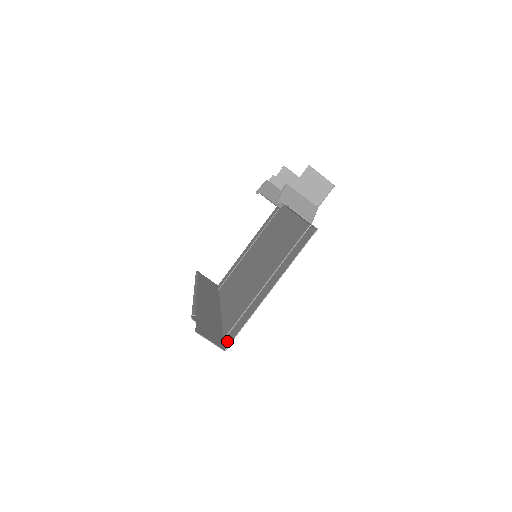
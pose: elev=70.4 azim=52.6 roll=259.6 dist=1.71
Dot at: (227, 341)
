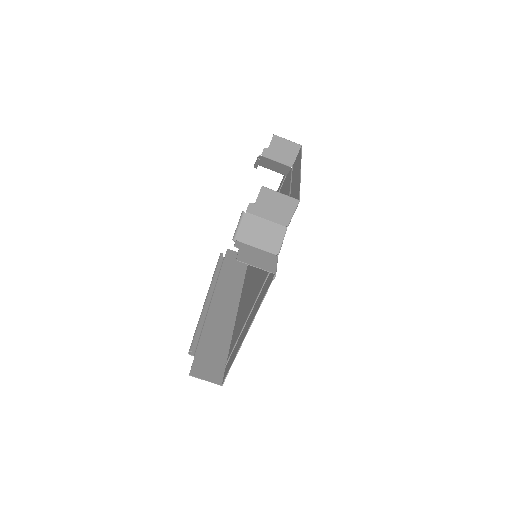
Dot at: (224, 373)
